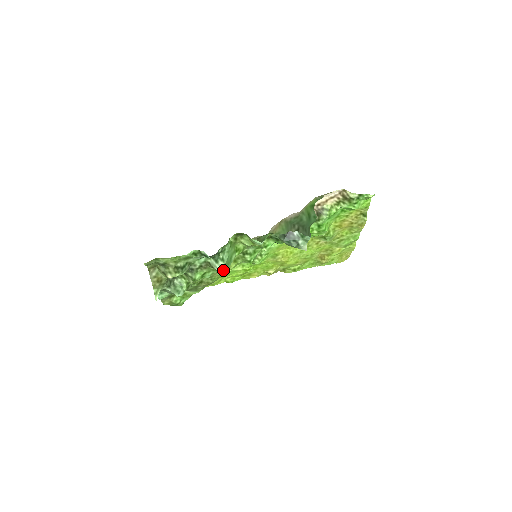
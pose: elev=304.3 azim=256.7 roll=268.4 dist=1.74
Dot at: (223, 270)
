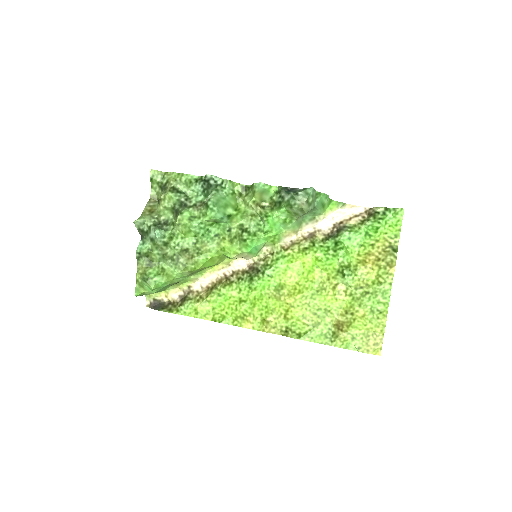
Dot at: (212, 198)
